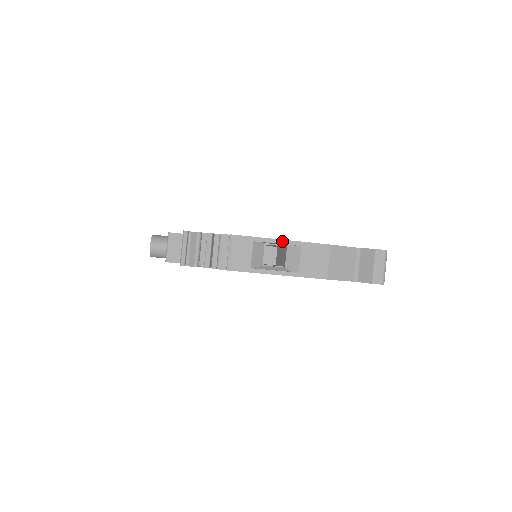
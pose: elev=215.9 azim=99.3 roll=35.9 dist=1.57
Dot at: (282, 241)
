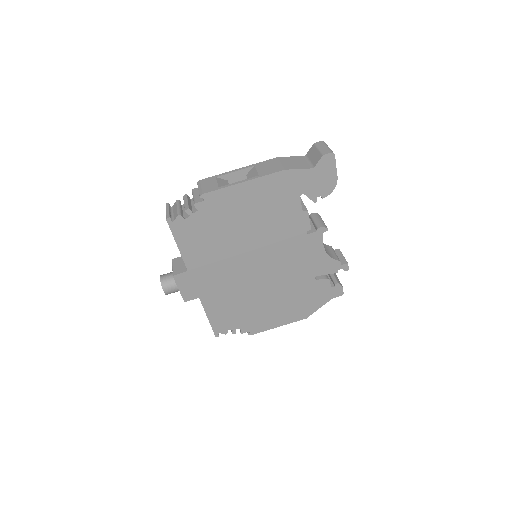
Dot at: (238, 169)
